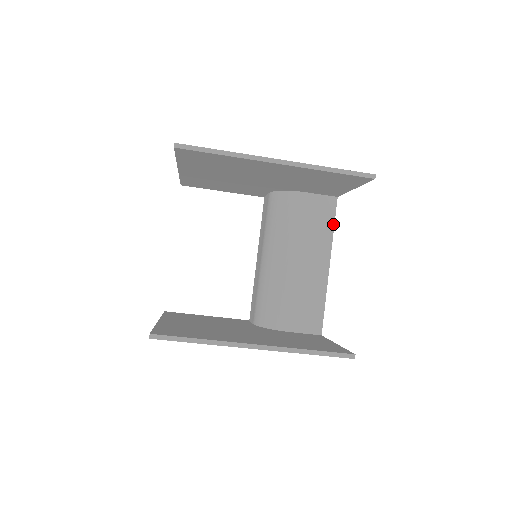
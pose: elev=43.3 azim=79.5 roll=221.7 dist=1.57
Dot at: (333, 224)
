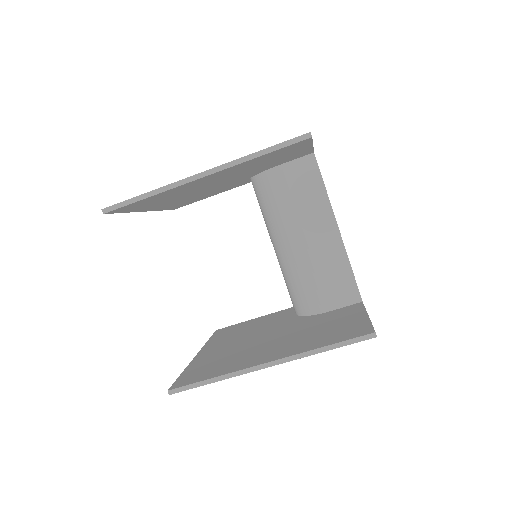
Dot at: (322, 183)
